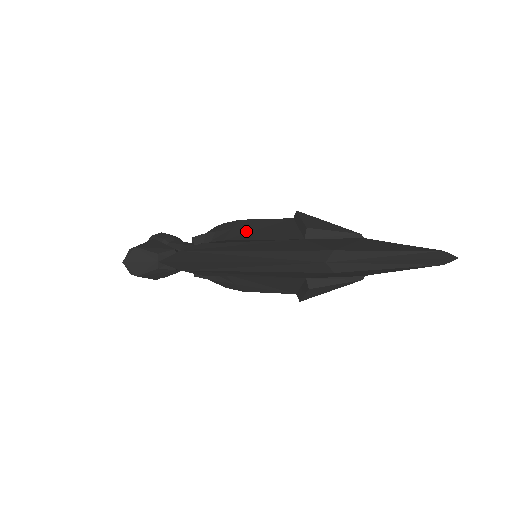
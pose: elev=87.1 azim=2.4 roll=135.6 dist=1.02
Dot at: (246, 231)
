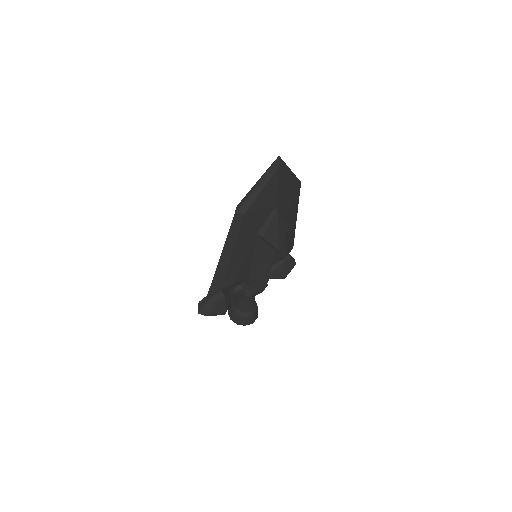
Dot at: occluded
